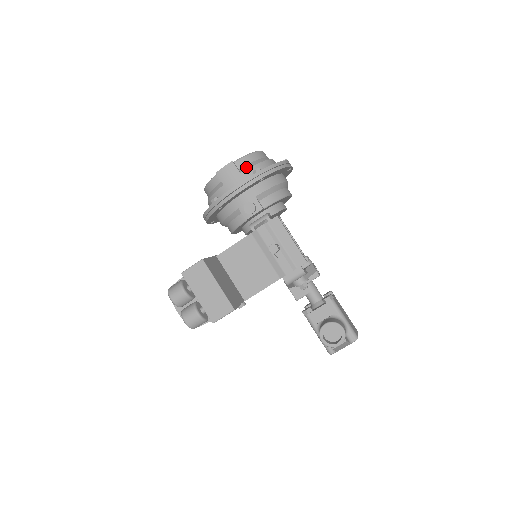
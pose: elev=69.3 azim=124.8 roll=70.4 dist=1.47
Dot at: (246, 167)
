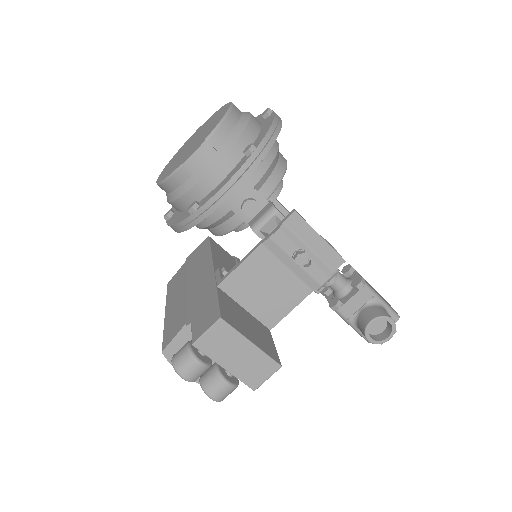
Dot at: (227, 144)
